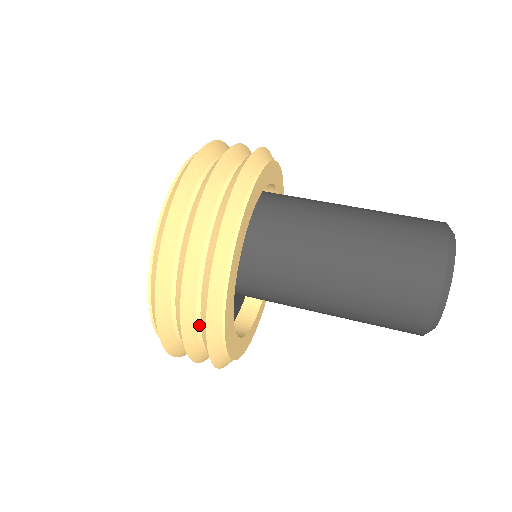
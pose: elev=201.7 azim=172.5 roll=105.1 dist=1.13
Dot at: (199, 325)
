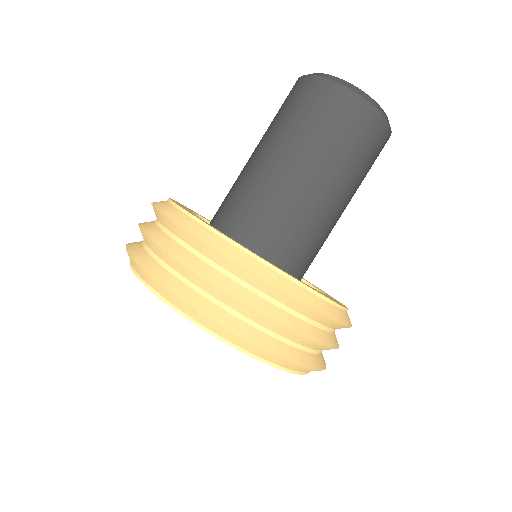
Dot at: (206, 259)
